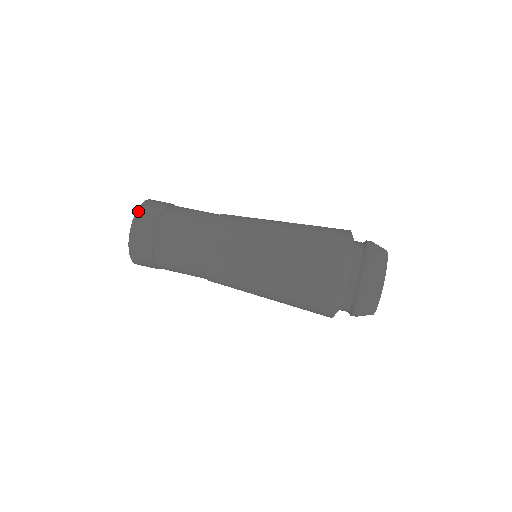
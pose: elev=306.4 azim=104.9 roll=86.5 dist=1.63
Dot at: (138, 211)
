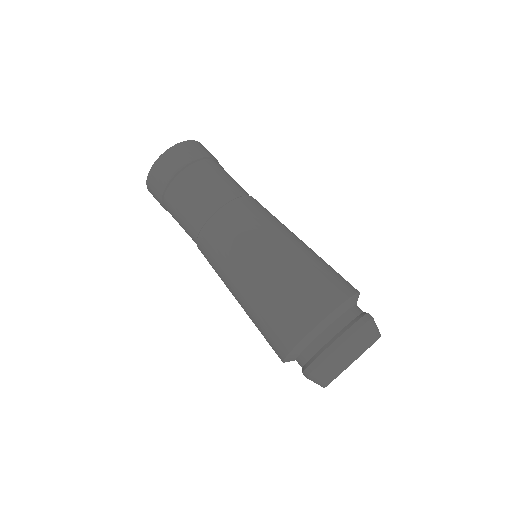
Dot at: (196, 141)
